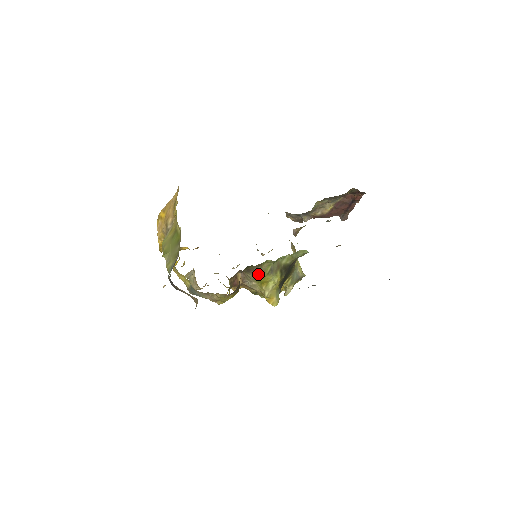
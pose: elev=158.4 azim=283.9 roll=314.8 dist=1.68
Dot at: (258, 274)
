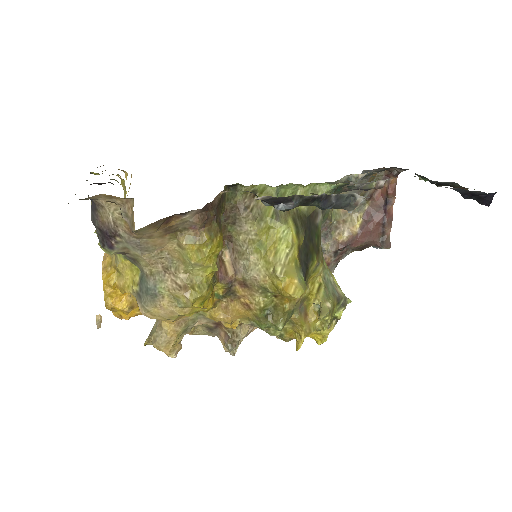
Dot at: (253, 216)
